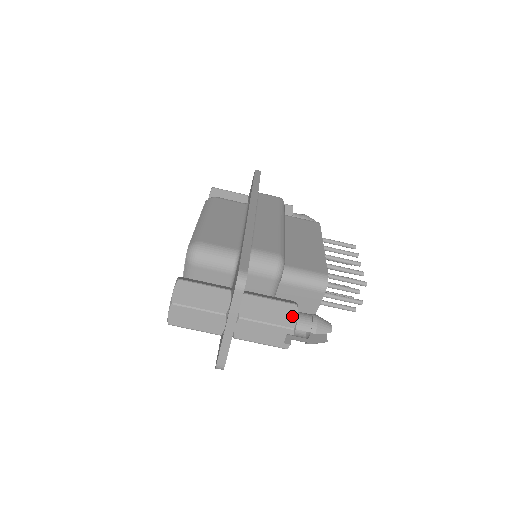
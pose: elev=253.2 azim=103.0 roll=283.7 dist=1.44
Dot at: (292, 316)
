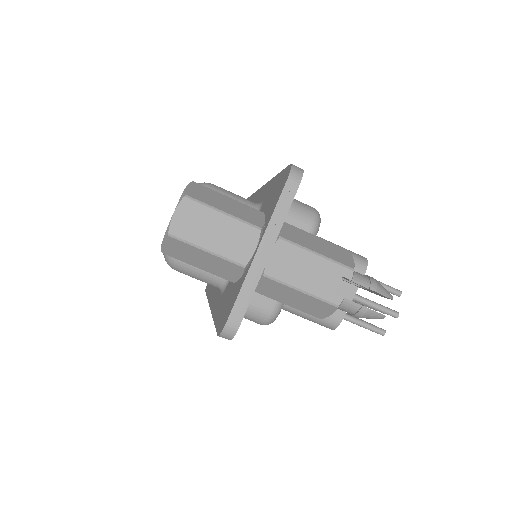
Dot at: (347, 257)
